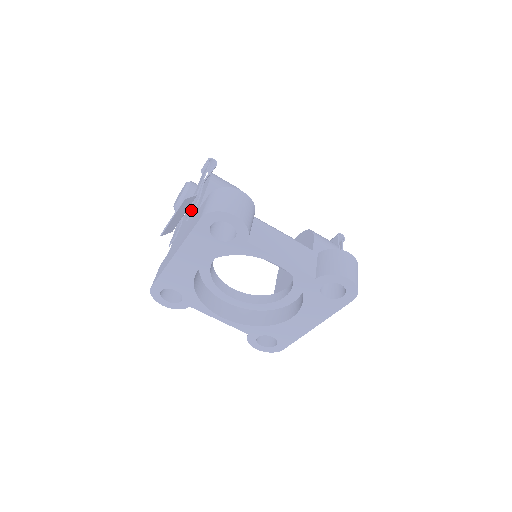
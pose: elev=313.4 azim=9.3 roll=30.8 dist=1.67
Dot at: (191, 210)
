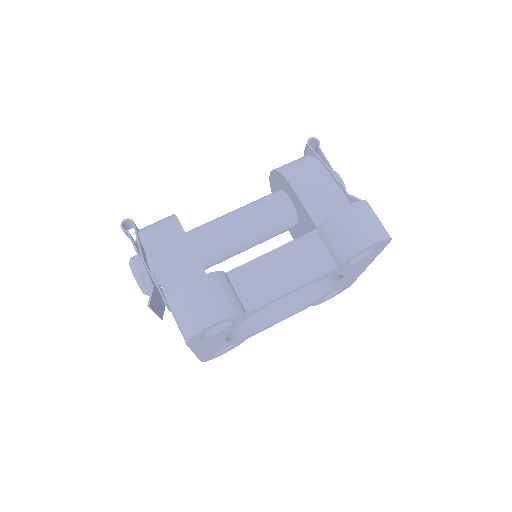
Dot at: occluded
